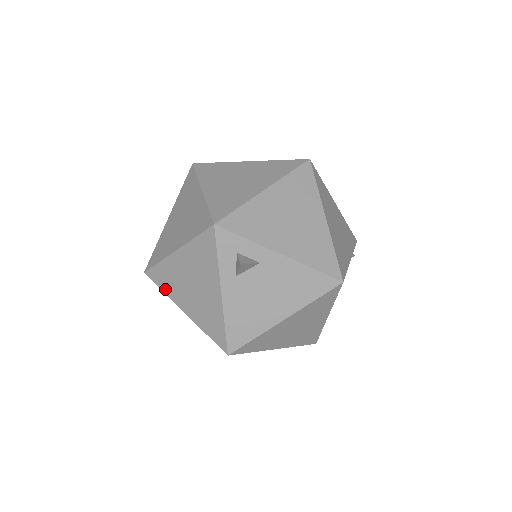
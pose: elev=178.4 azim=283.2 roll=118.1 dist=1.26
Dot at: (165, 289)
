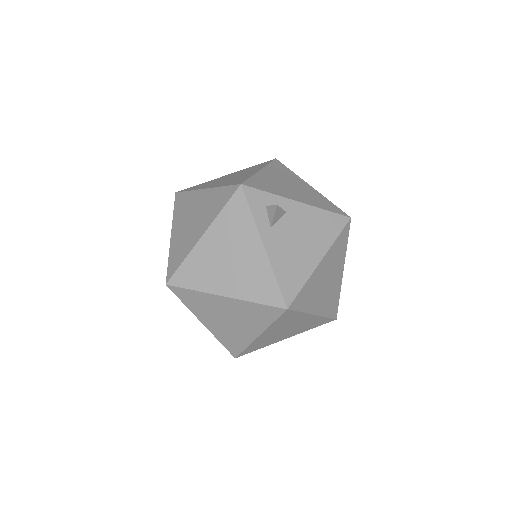
Dot at: (196, 285)
